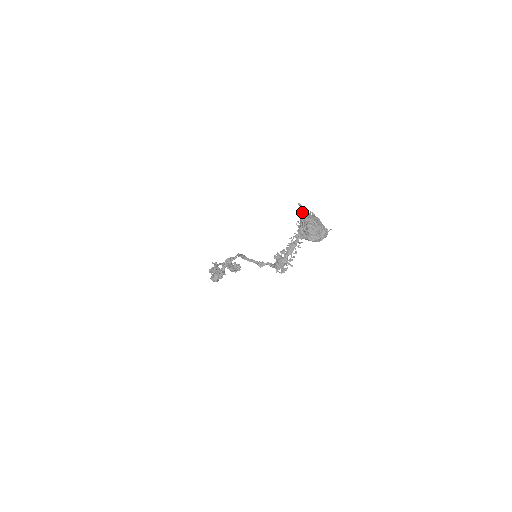
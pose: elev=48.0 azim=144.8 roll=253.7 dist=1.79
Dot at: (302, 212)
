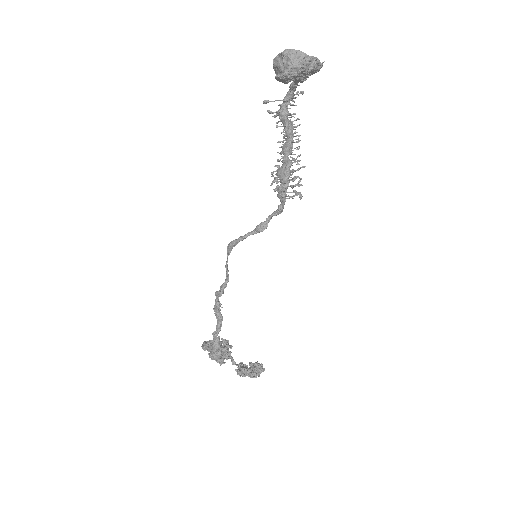
Dot at: occluded
